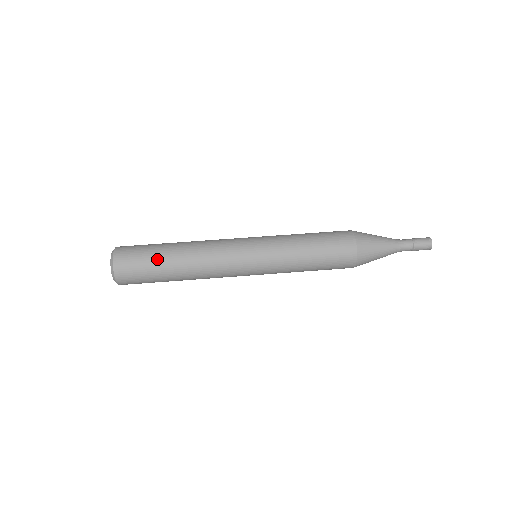
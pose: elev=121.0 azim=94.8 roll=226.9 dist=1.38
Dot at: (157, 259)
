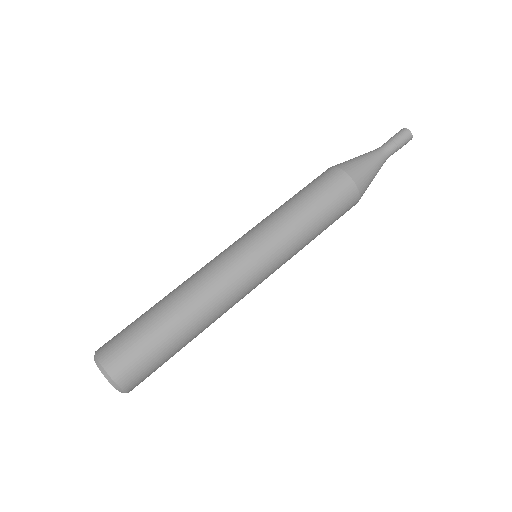
Dot at: (168, 346)
